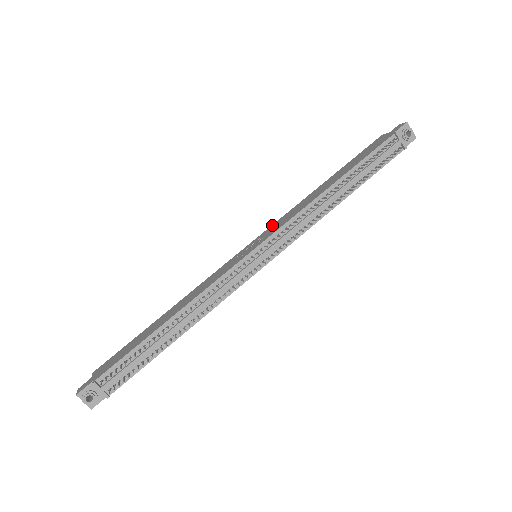
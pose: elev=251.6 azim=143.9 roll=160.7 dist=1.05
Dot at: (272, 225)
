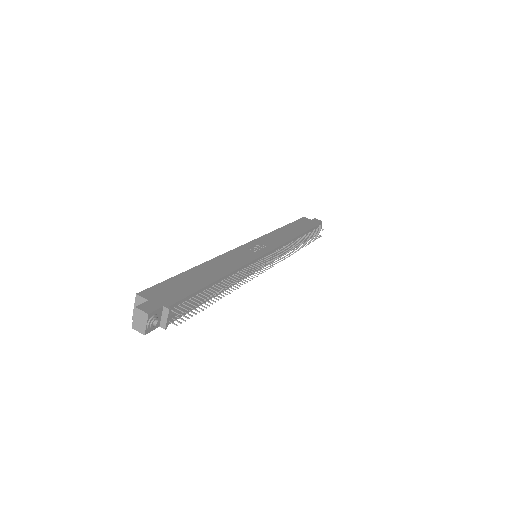
Dot at: (261, 237)
